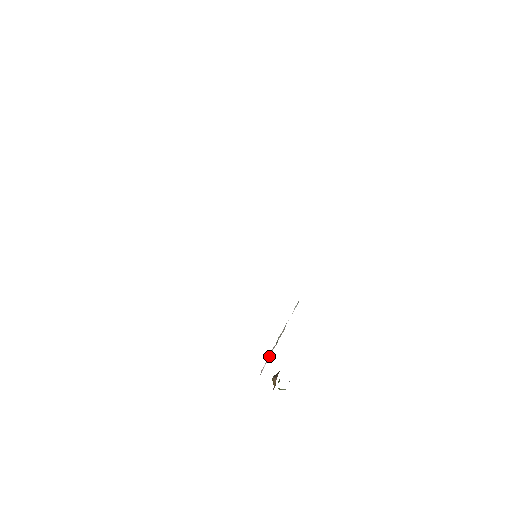
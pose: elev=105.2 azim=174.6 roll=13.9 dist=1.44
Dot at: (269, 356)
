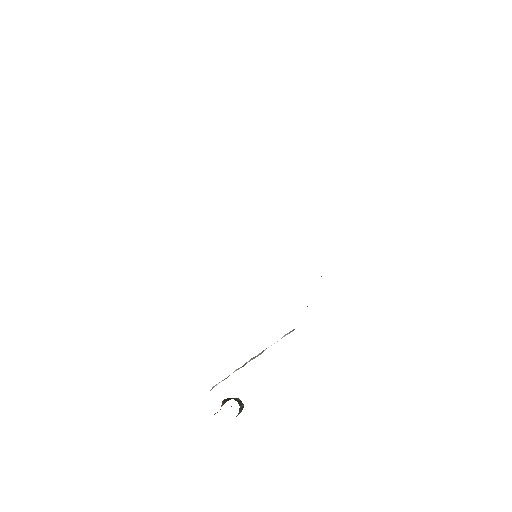
Dot at: (229, 375)
